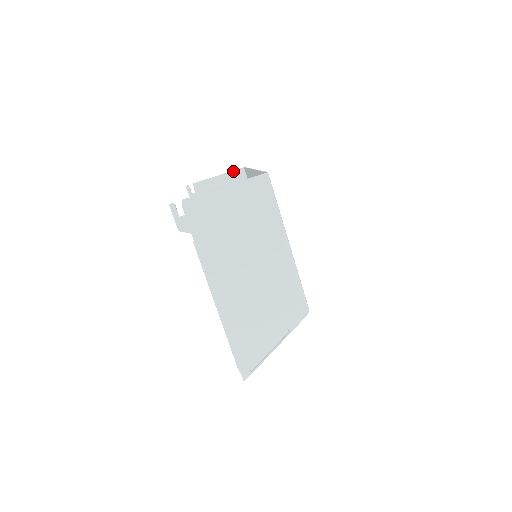
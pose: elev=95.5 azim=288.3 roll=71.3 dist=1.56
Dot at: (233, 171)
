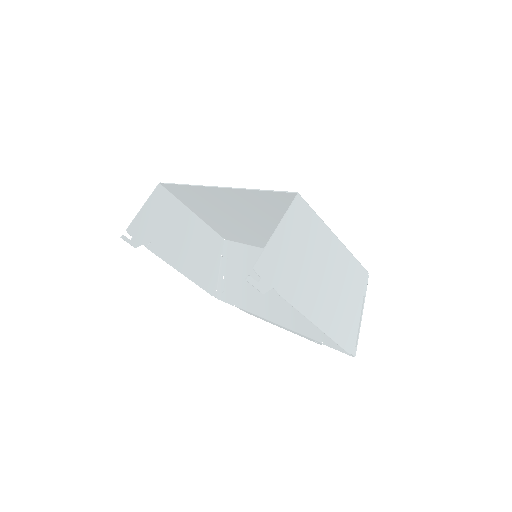
Dot at: (152, 193)
